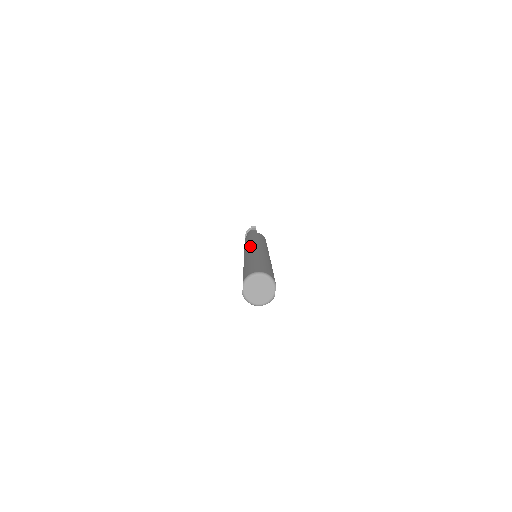
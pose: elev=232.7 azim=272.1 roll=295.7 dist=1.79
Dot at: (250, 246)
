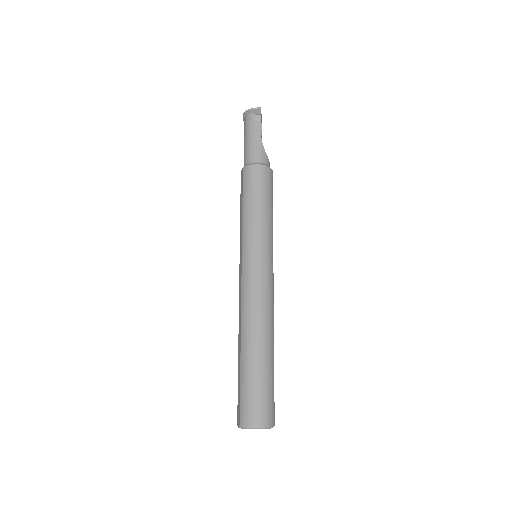
Dot at: (251, 265)
